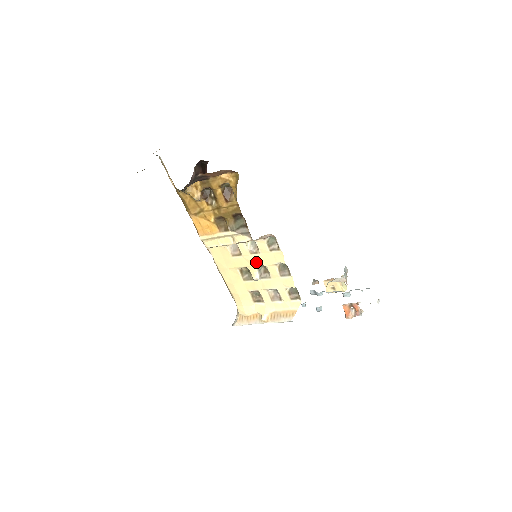
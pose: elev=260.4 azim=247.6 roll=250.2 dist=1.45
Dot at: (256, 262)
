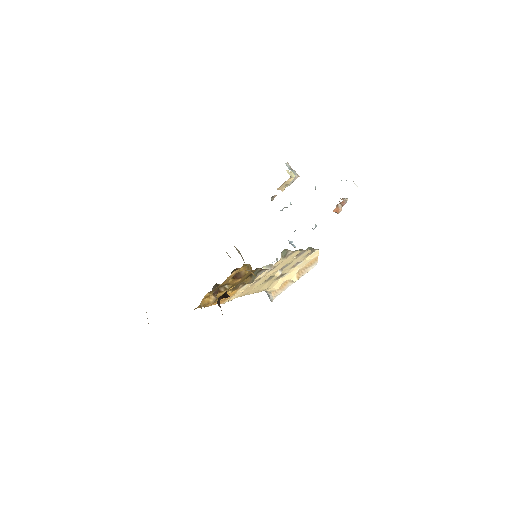
Dot at: (276, 270)
